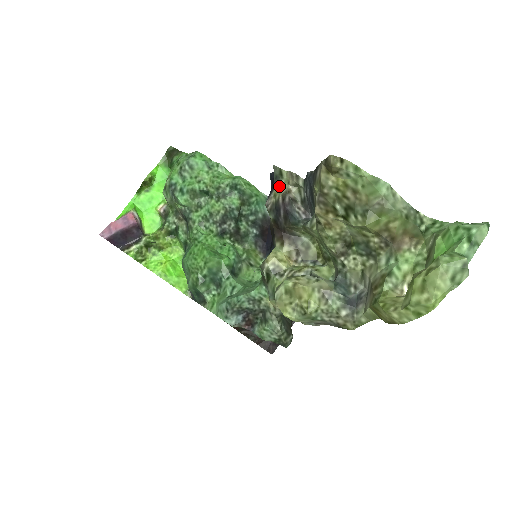
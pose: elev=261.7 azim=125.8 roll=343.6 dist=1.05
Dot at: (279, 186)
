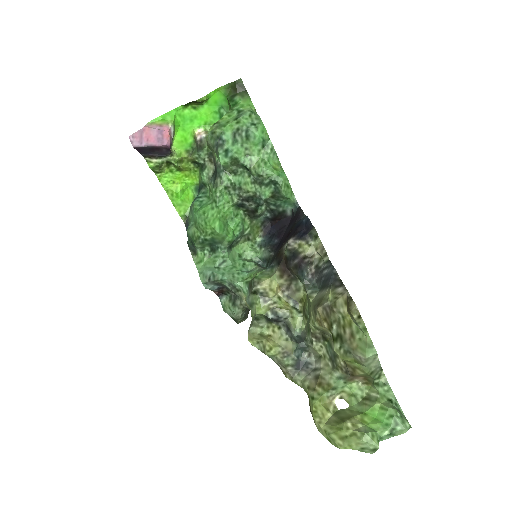
Dot at: (308, 243)
